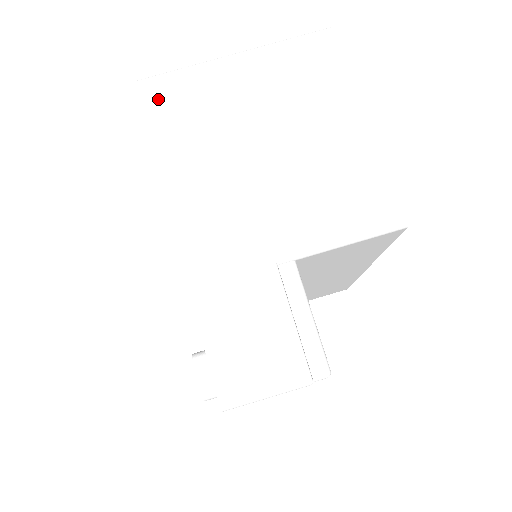
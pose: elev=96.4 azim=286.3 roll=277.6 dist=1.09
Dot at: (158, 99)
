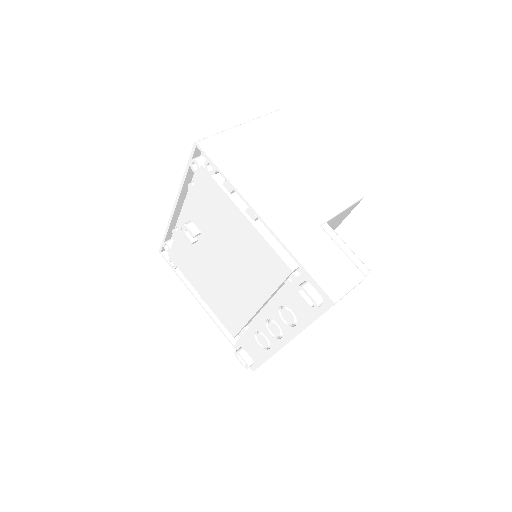
Dot at: (214, 151)
